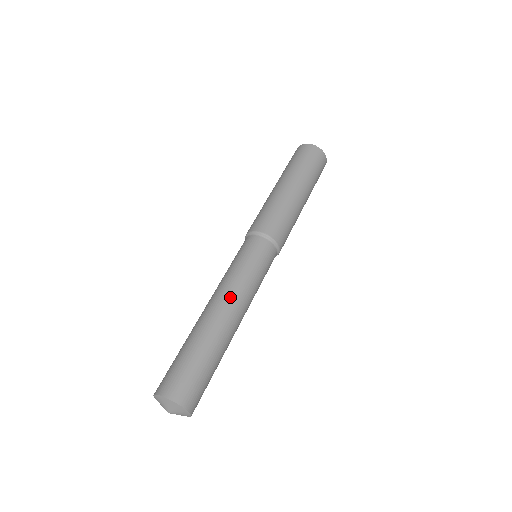
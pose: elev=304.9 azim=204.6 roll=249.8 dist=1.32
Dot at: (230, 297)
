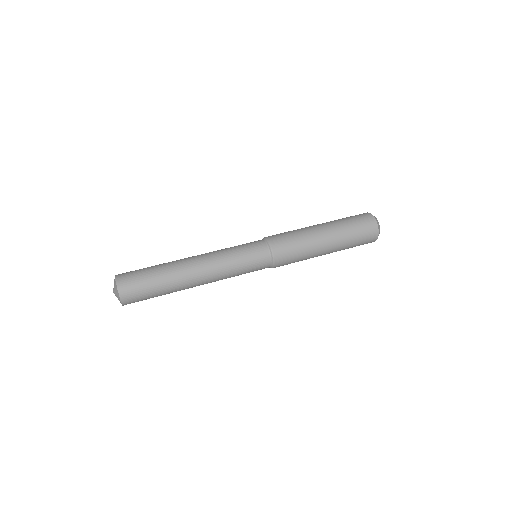
Dot at: (210, 272)
